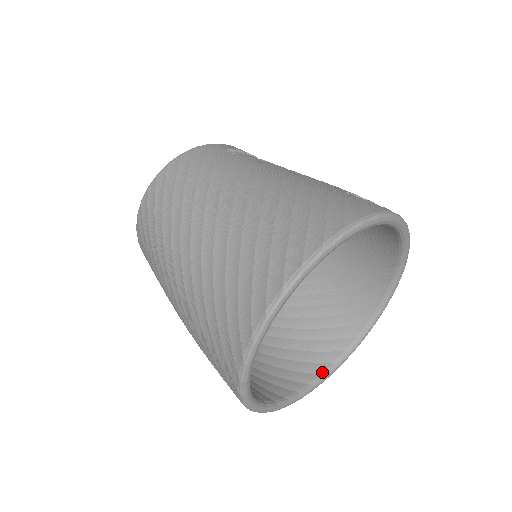
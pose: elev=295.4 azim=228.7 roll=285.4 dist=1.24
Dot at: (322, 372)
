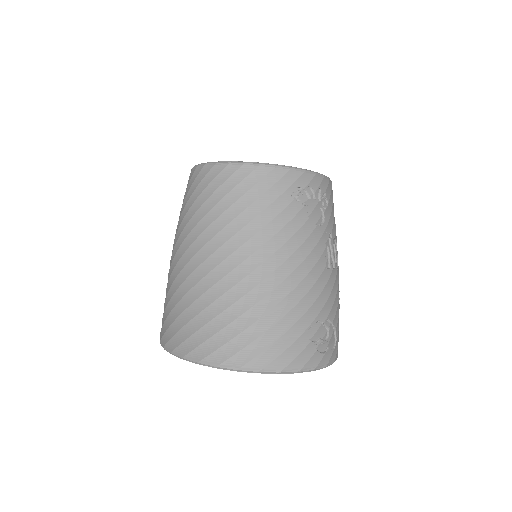
Dot at: occluded
